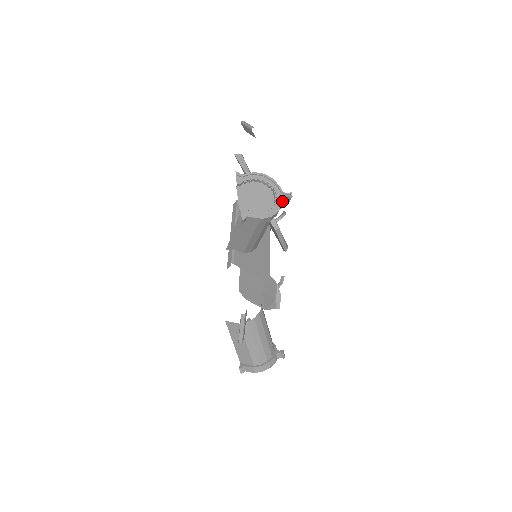
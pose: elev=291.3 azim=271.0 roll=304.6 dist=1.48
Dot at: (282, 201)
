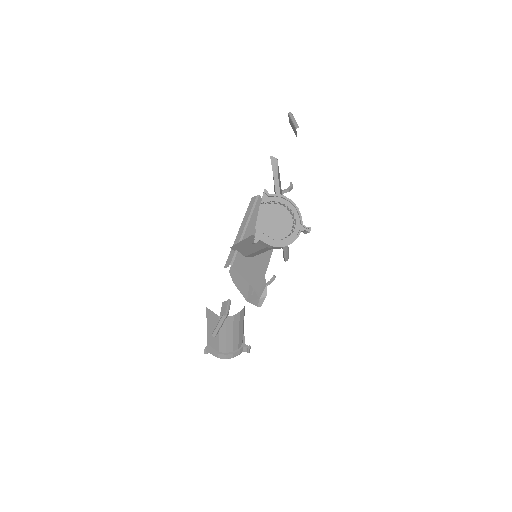
Dot at: (299, 234)
